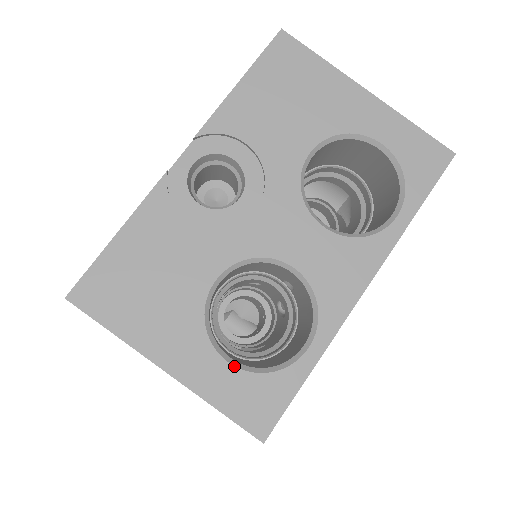
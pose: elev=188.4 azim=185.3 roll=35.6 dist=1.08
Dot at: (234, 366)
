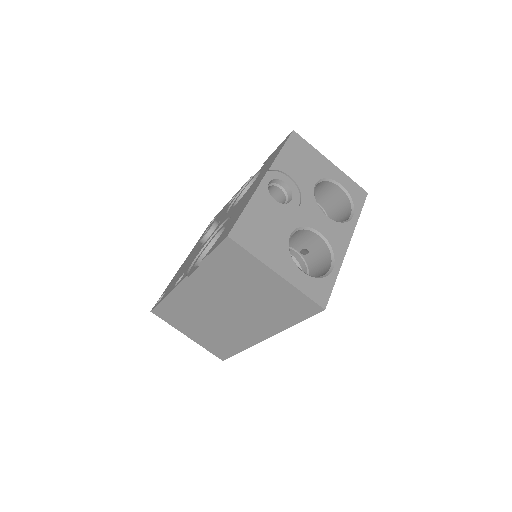
Dot at: (306, 274)
